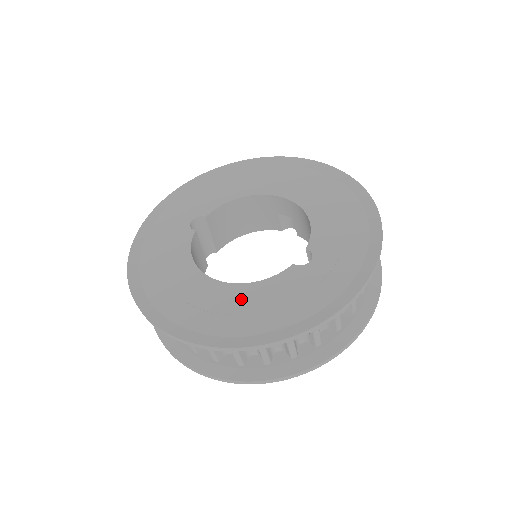
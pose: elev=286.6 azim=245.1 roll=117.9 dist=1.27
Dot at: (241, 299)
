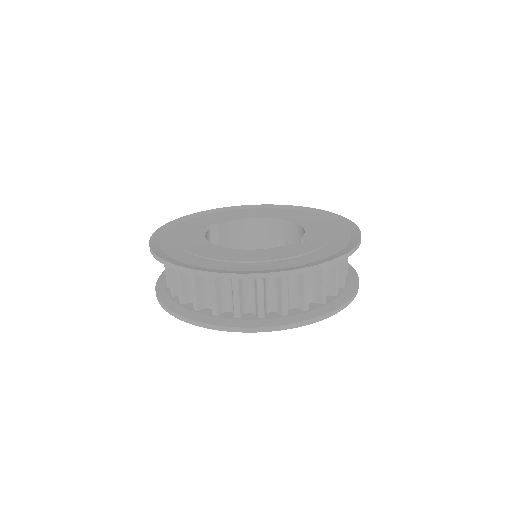
Dot at: (247, 255)
